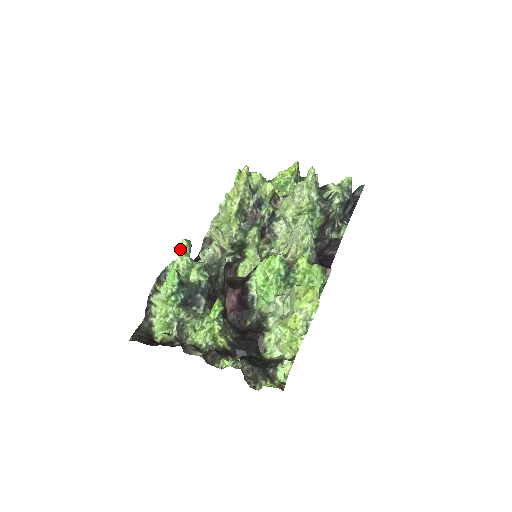
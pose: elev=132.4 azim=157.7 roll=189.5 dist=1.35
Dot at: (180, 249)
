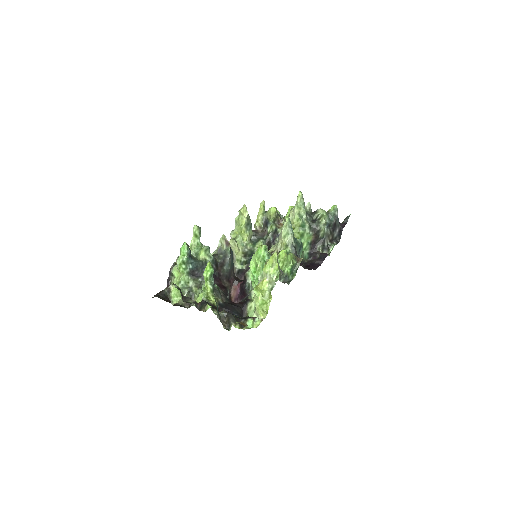
Dot at: (193, 232)
